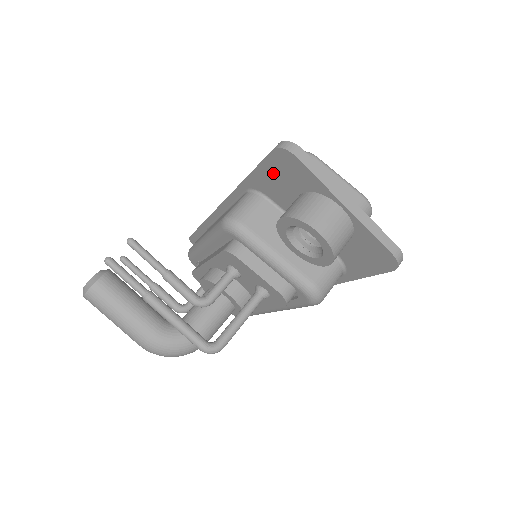
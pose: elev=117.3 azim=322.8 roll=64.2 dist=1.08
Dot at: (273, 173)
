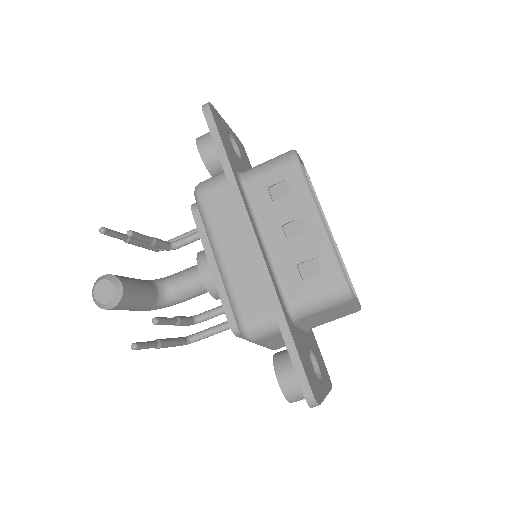
Dot at: occluded
